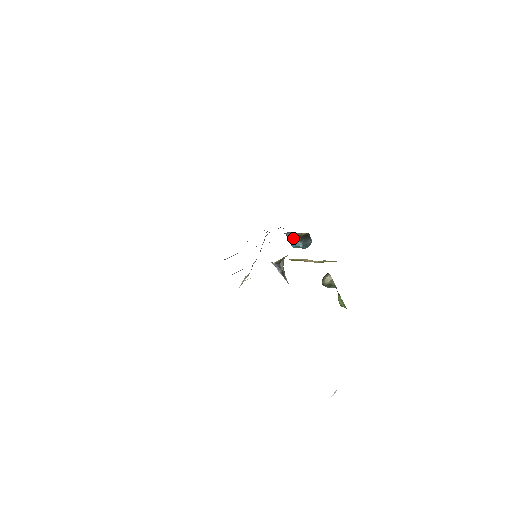
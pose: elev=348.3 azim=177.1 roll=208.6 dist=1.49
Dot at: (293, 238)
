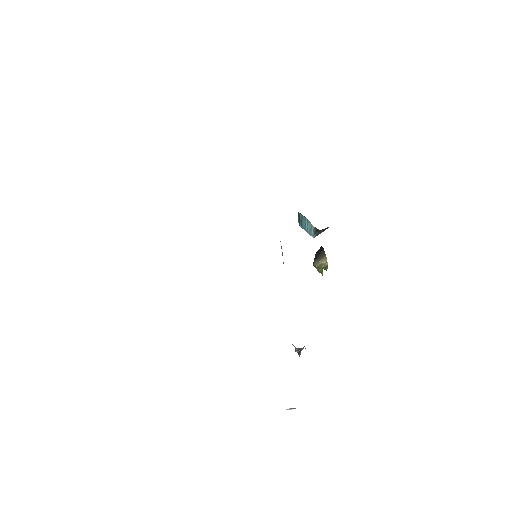
Dot at: (307, 224)
